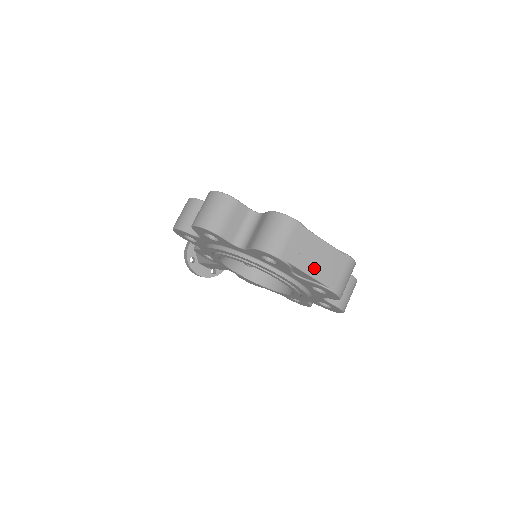
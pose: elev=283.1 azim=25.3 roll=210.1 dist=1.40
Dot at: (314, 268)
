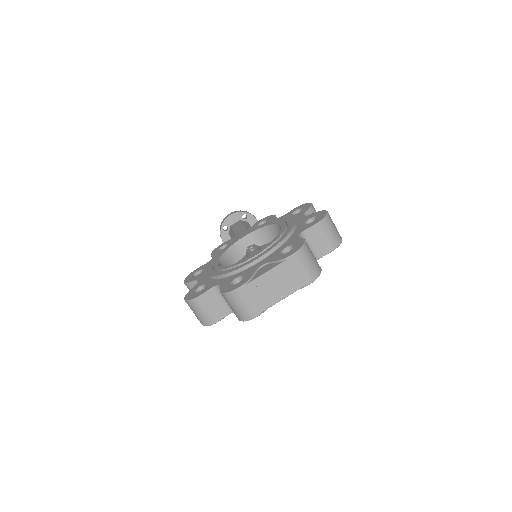
Dot at: (281, 292)
